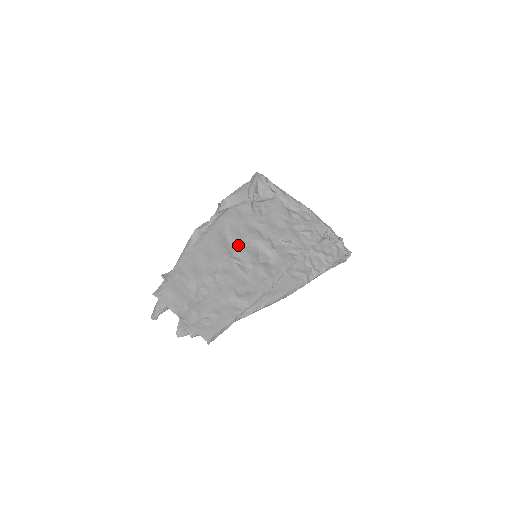
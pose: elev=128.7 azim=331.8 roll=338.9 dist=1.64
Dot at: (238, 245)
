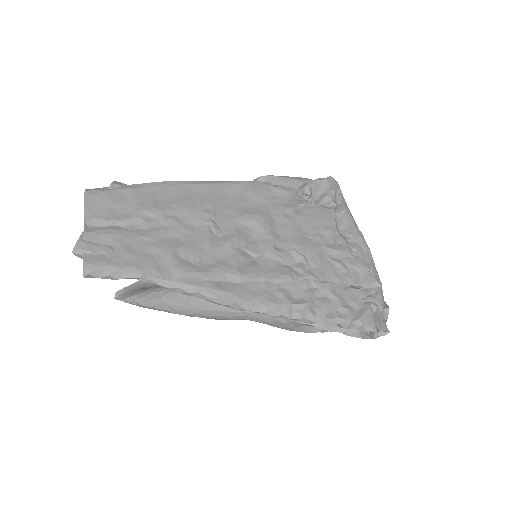
Dot at: (232, 215)
